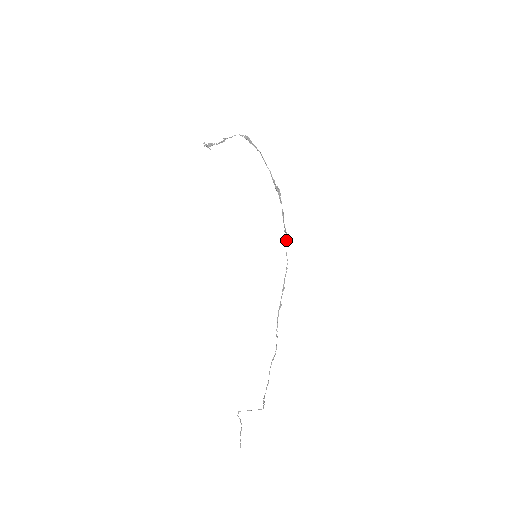
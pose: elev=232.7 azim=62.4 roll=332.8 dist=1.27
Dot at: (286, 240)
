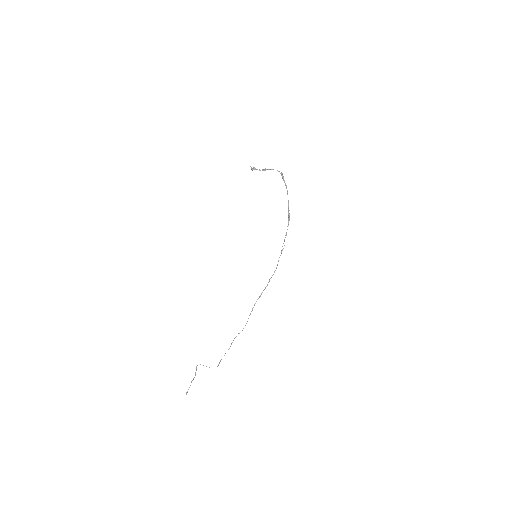
Dot at: (281, 253)
